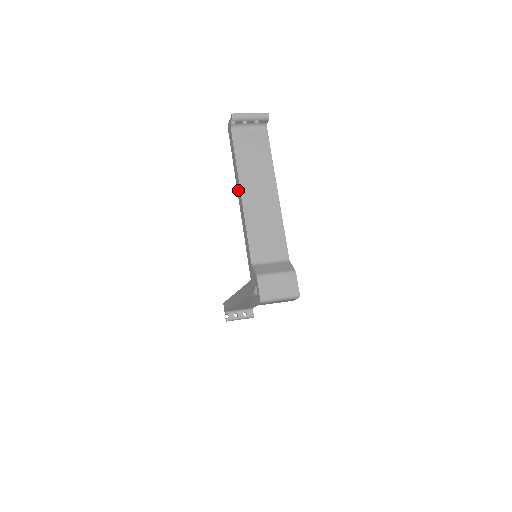
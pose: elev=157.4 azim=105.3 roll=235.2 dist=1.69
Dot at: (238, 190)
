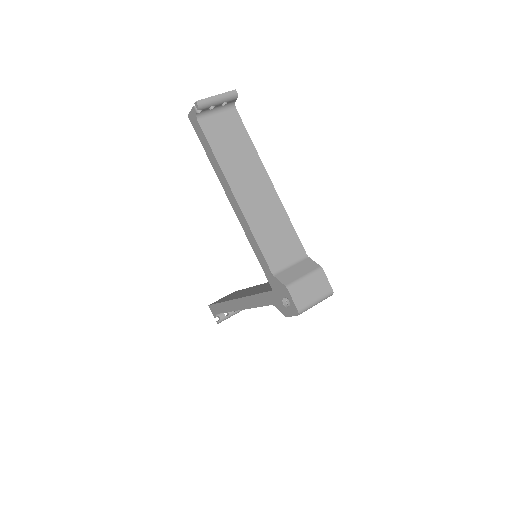
Dot at: (227, 192)
